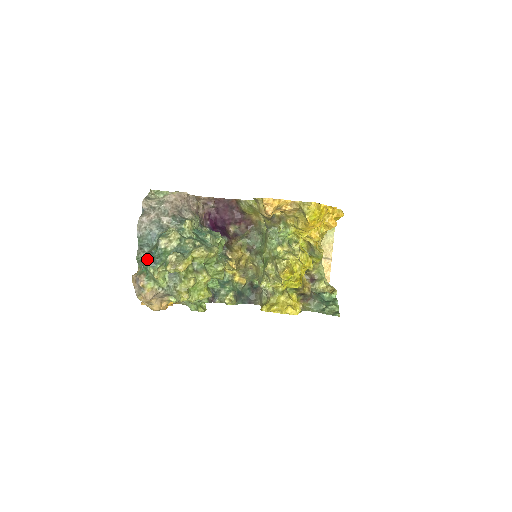
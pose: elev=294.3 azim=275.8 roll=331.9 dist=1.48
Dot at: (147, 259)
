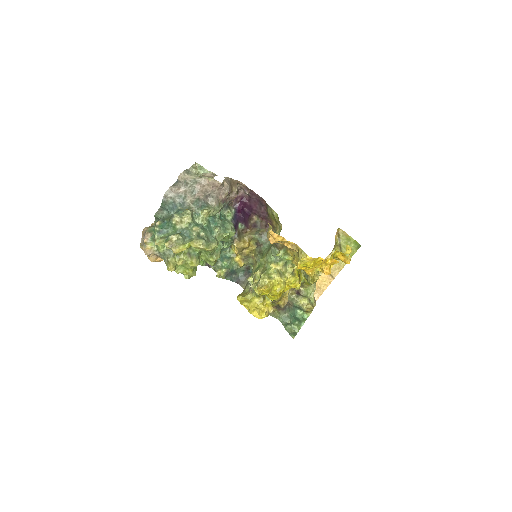
Dot at: (157, 226)
